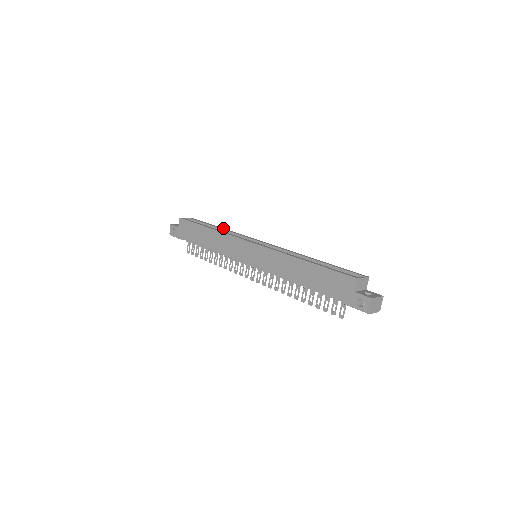
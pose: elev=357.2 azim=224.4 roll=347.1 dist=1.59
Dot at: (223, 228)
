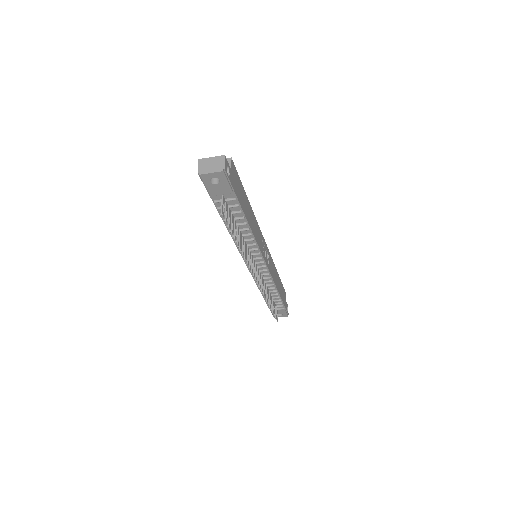
Dot at: occluded
